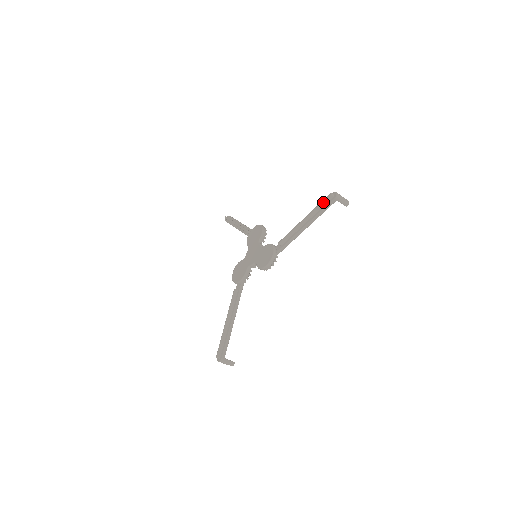
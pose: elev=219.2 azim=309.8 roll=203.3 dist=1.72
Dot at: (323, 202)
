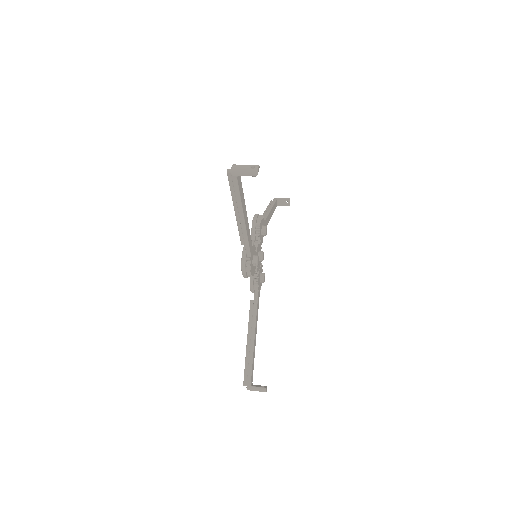
Dot at: (229, 184)
